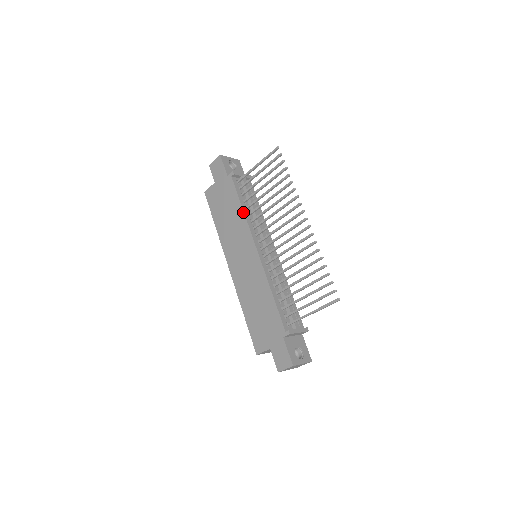
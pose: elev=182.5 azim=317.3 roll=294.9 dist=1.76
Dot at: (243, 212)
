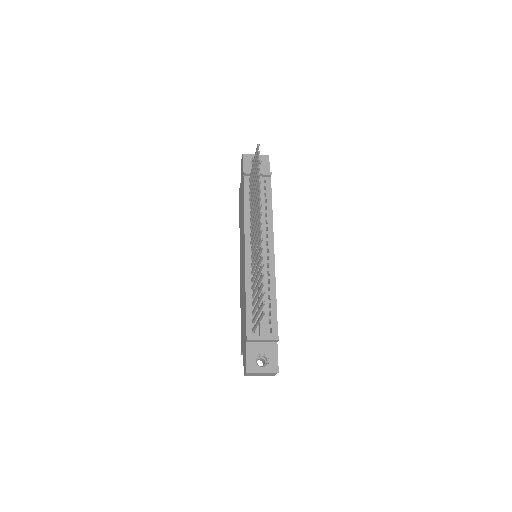
Dot at: (244, 212)
